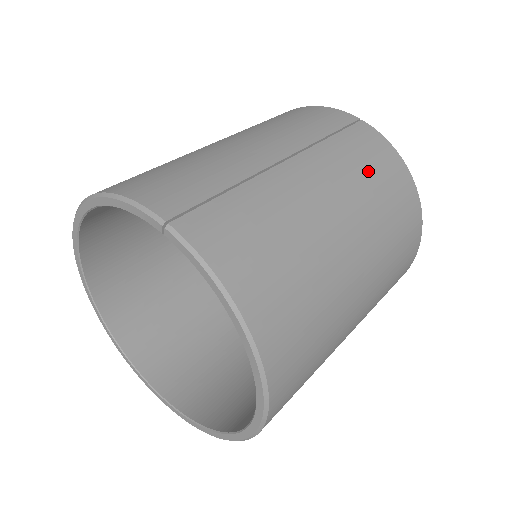
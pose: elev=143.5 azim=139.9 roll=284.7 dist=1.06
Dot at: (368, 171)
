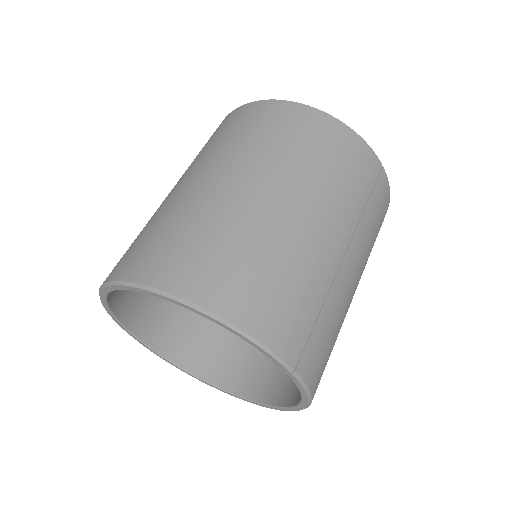
Dot at: (375, 234)
